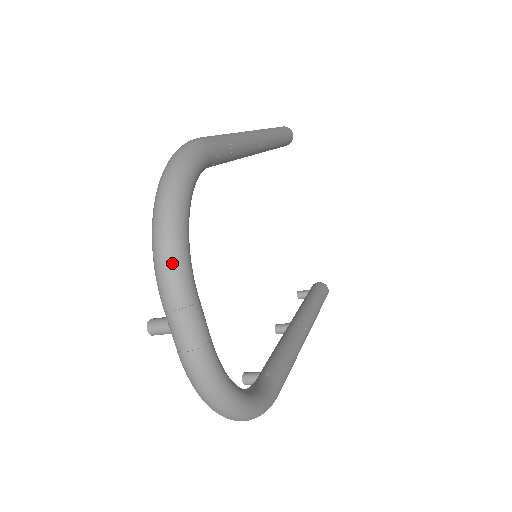
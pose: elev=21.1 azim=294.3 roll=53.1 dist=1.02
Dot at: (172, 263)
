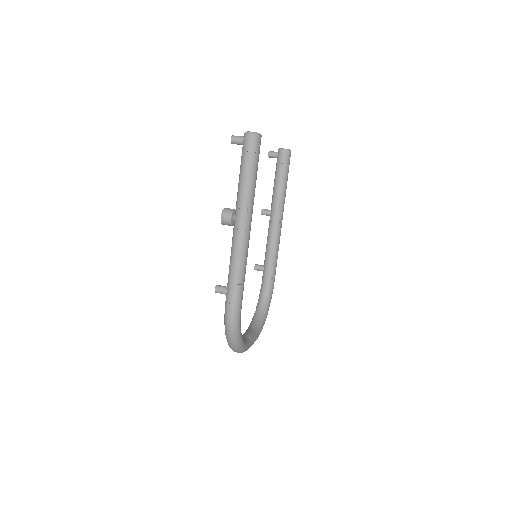
Dot at: occluded
